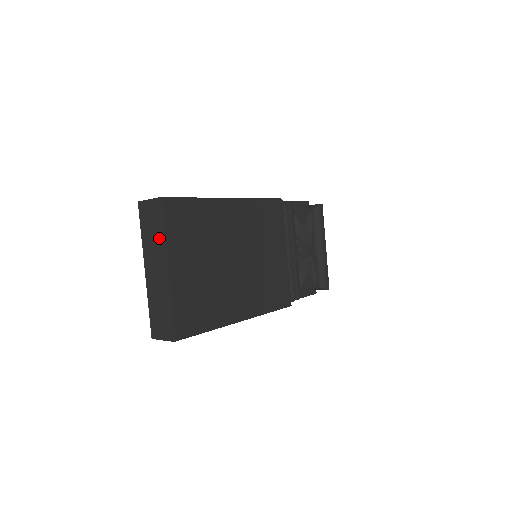
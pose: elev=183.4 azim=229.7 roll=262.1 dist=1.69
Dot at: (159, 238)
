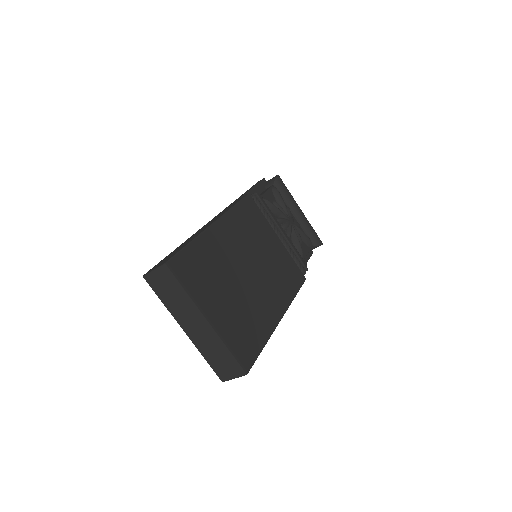
Dot at: (183, 298)
